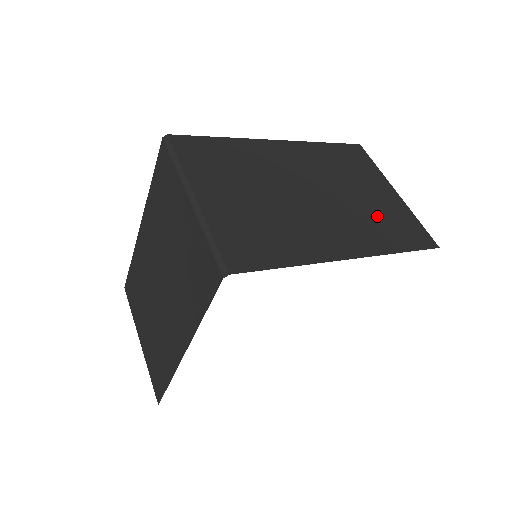
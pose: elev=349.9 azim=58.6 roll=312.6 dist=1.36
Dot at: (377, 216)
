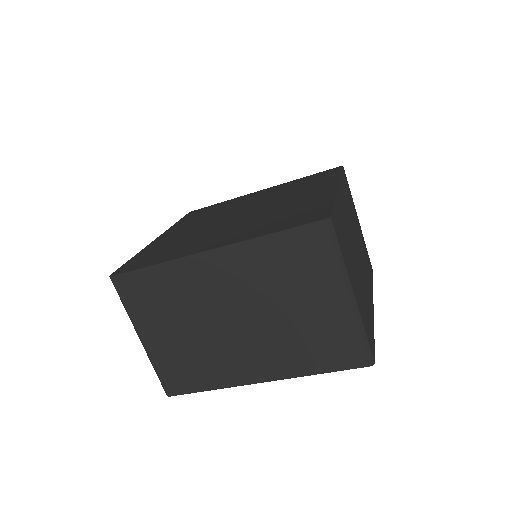
Dot at: (364, 254)
